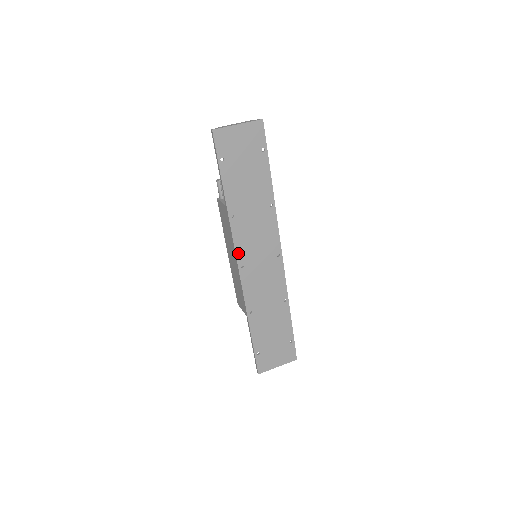
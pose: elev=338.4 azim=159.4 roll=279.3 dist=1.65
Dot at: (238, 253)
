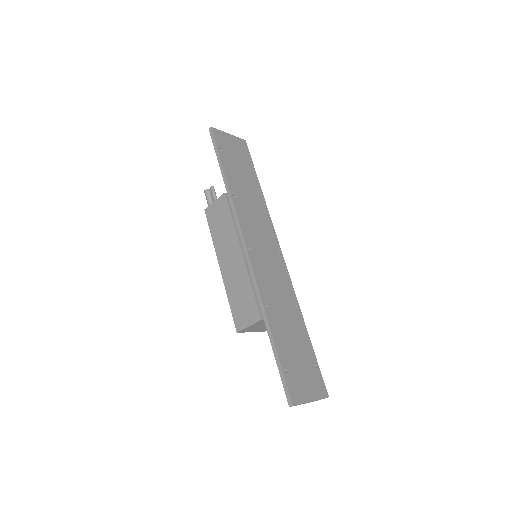
Dot at: (244, 234)
